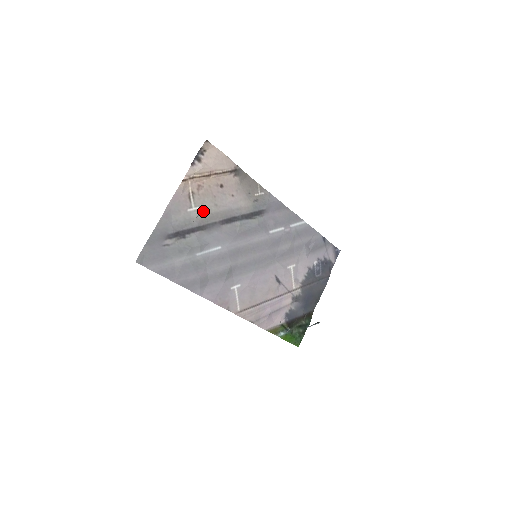
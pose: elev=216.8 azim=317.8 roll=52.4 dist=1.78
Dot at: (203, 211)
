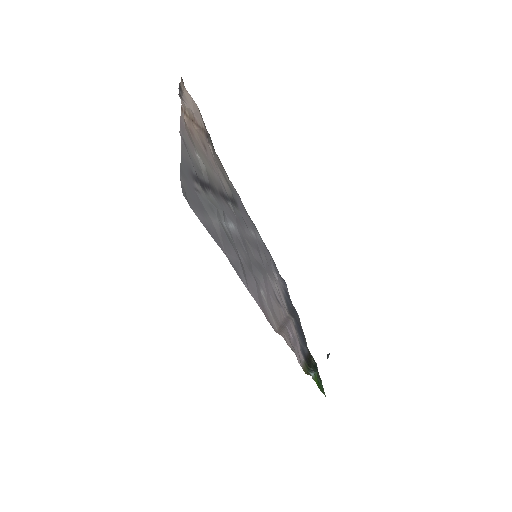
Dot at: (205, 166)
